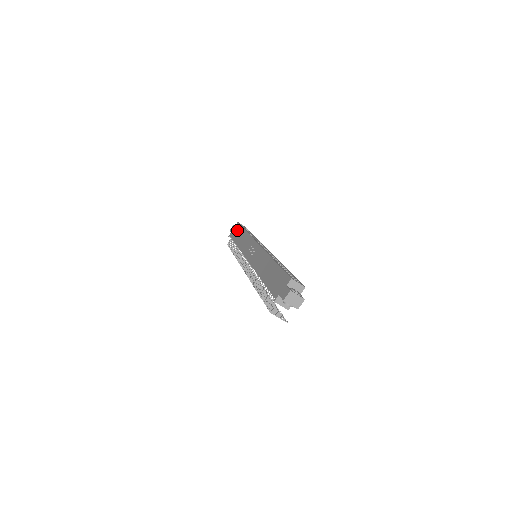
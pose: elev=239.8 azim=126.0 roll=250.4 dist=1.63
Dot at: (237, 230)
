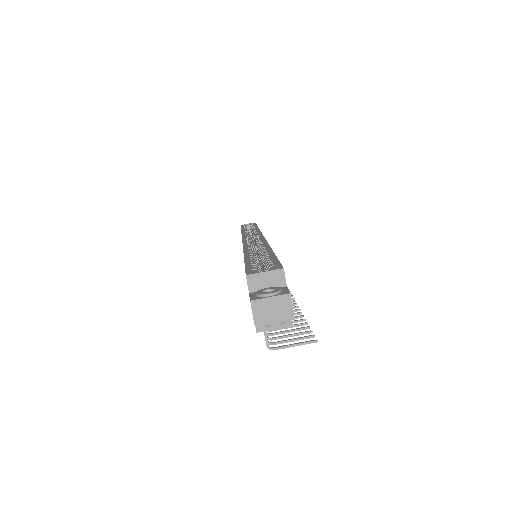
Dot at: occluded
